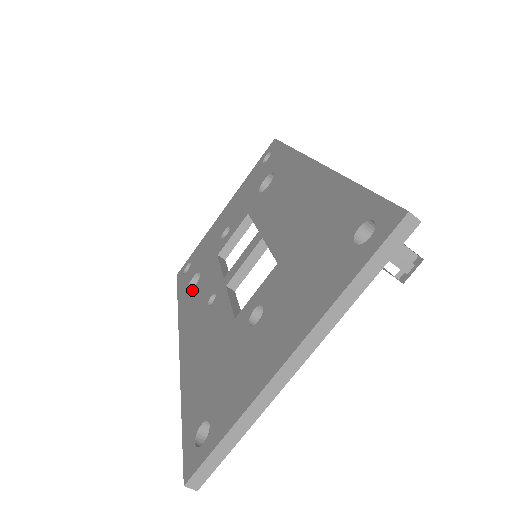
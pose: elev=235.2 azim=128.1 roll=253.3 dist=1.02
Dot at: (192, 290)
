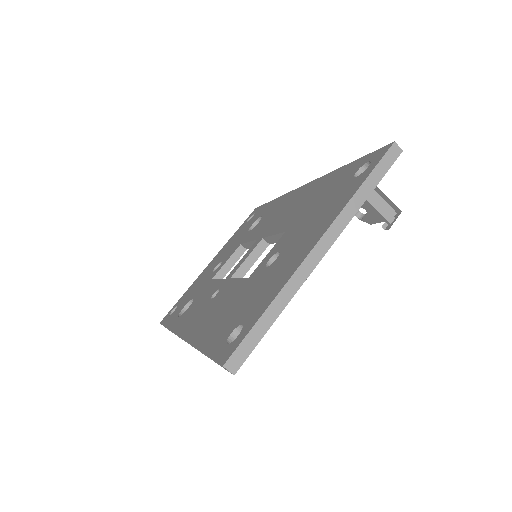
Dot at: (186, 310)
